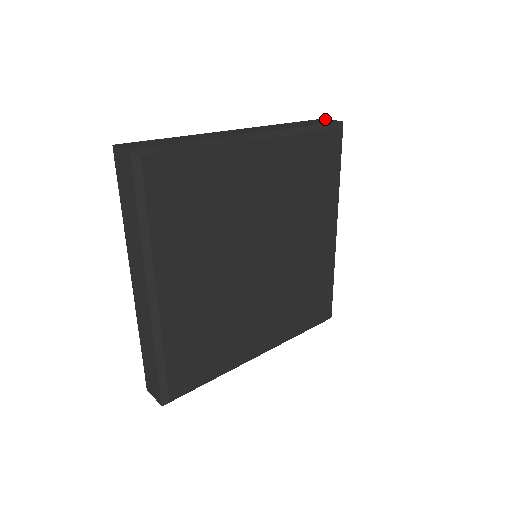
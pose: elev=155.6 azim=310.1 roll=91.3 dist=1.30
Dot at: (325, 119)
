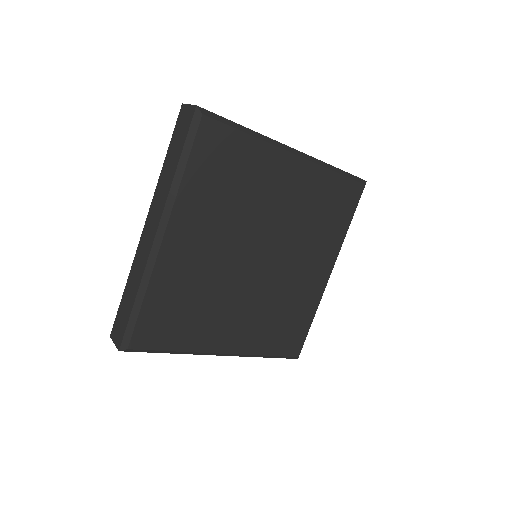
Dot at: occluded
